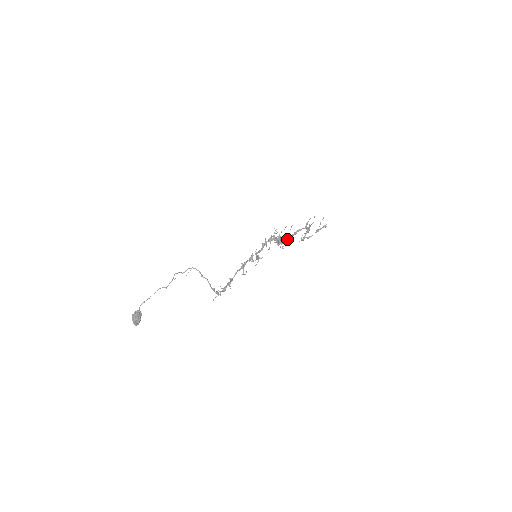
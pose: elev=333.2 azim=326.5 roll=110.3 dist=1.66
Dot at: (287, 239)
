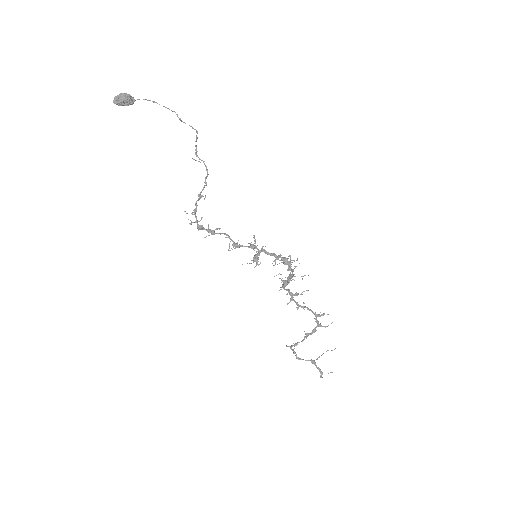
Dot at: (292, 298)
